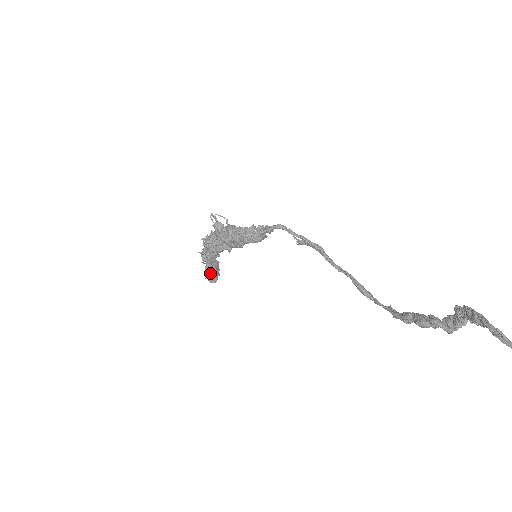
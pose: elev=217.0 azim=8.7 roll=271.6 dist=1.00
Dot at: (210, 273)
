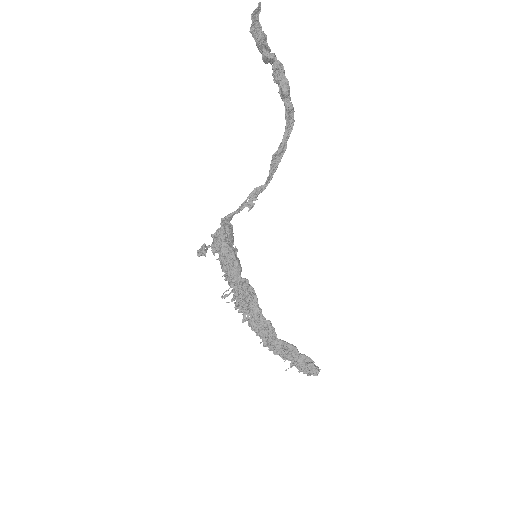
Dot at: (305, 367)
